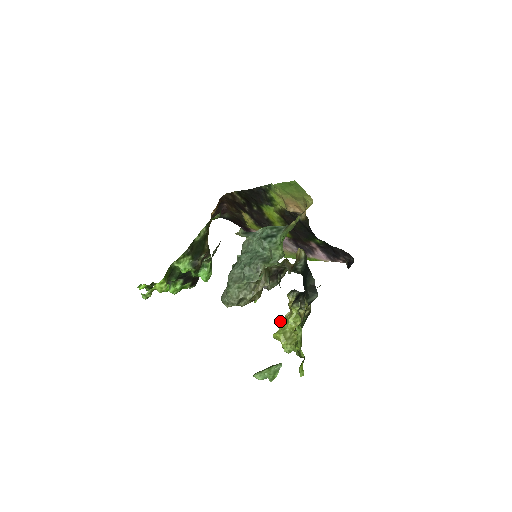
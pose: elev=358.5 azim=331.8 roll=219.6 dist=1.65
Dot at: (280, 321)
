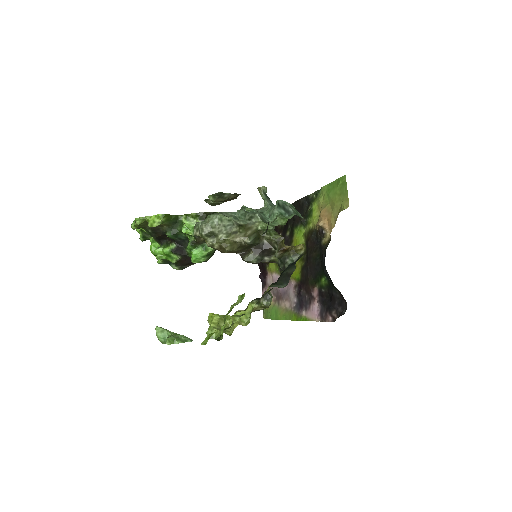
Dot at: occluded
